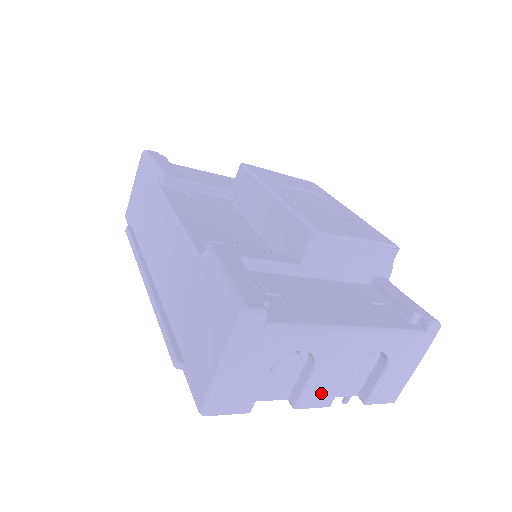
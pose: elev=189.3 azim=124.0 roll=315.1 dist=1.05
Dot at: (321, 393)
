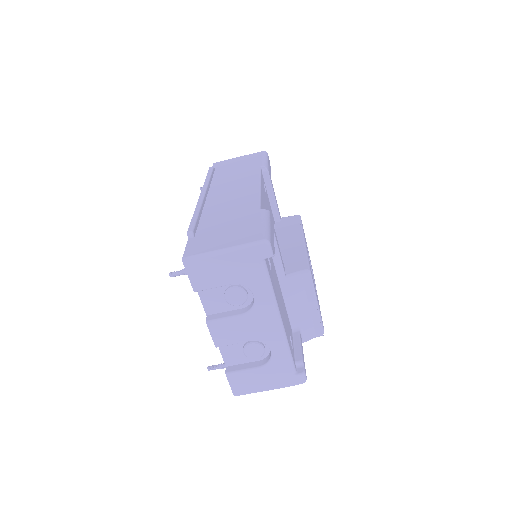
Dot at: (225, 333)
